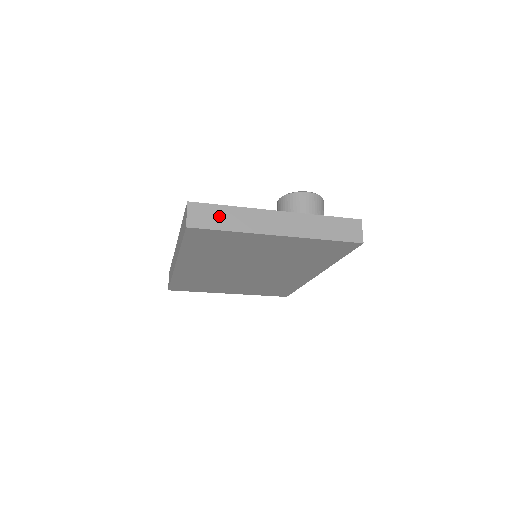
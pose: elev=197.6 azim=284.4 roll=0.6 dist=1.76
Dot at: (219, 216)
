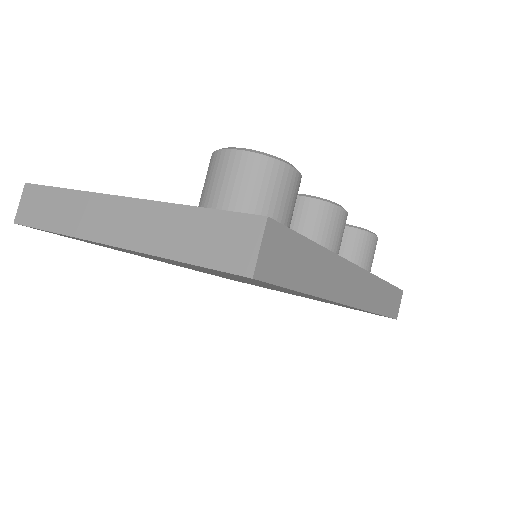
Dot at: (48, 206)
